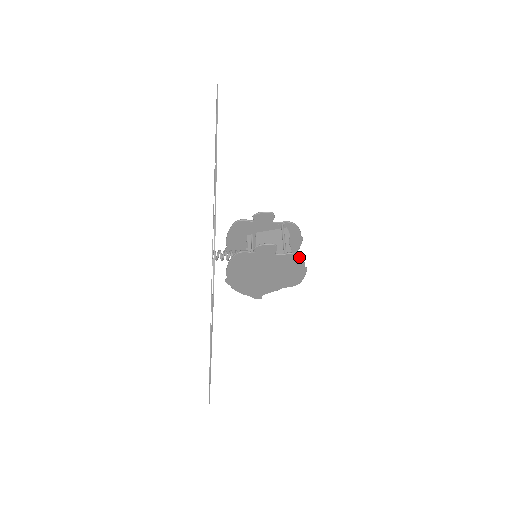
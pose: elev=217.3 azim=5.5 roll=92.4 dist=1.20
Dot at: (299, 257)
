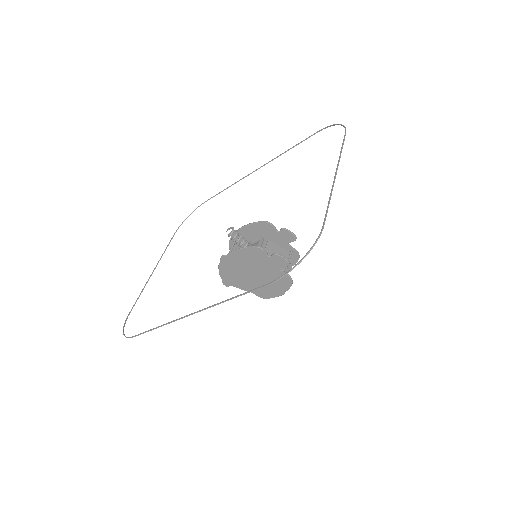
Dot at: (291, 283)
